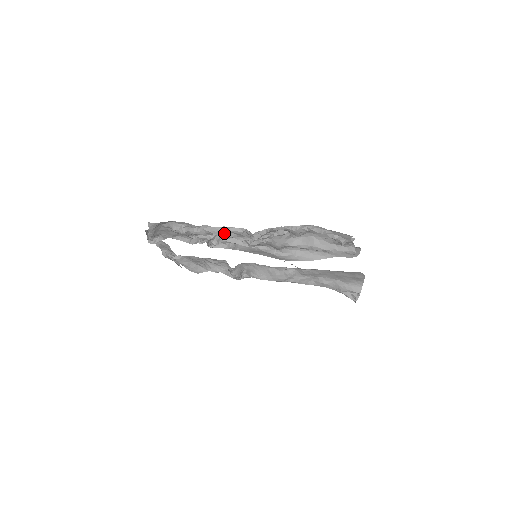
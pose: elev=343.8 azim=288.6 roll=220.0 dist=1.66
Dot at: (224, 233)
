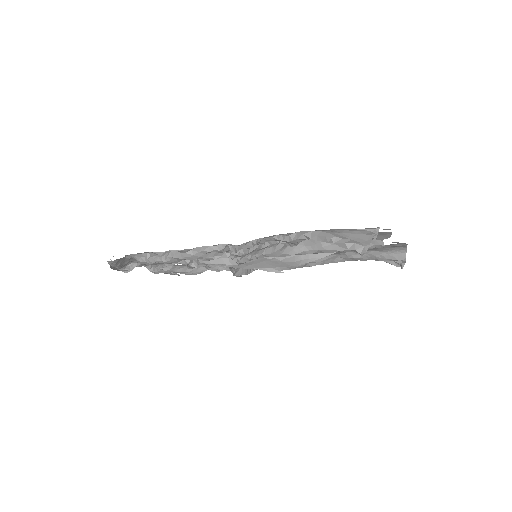
Dot at: (200, 256)
